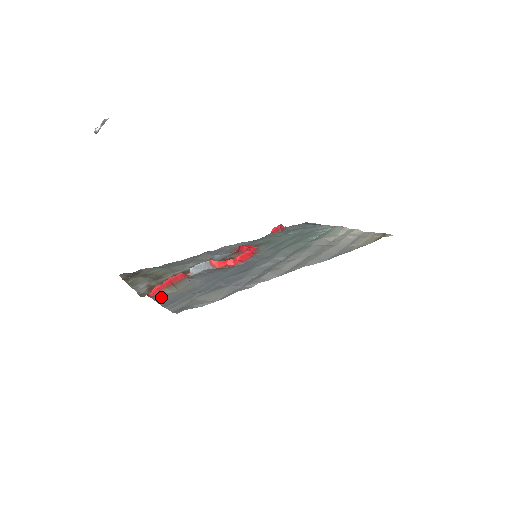
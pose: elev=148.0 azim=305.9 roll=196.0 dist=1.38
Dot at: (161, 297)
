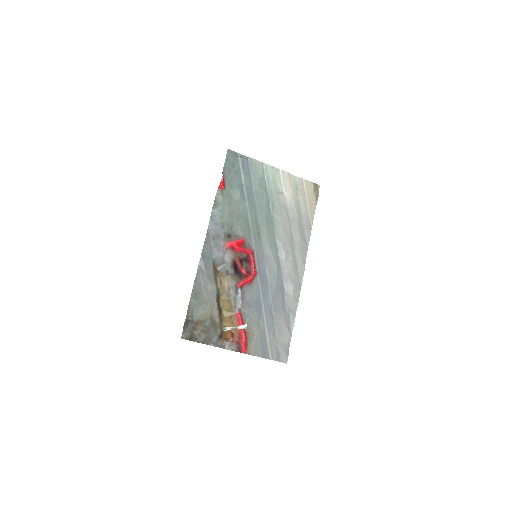
Dot at: (254, 350)
